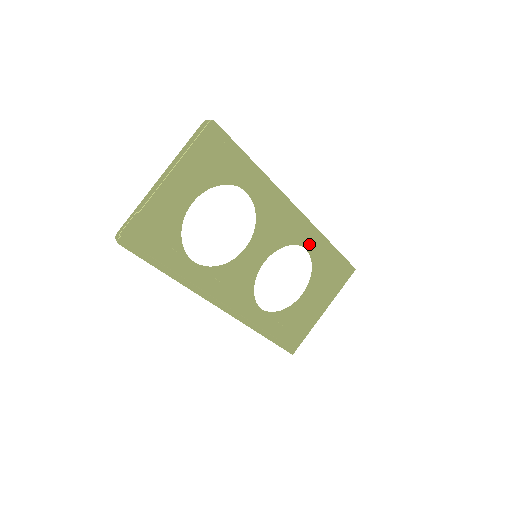
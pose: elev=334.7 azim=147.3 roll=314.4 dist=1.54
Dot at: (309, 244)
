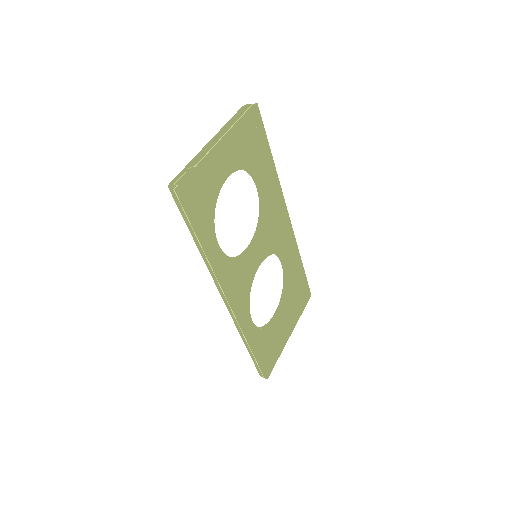
Dot at: (287, 259)
